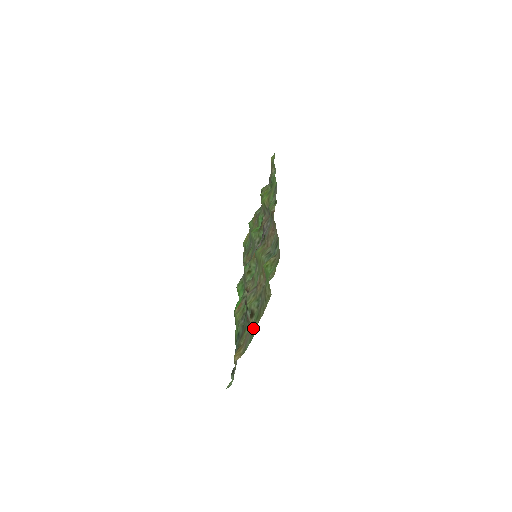
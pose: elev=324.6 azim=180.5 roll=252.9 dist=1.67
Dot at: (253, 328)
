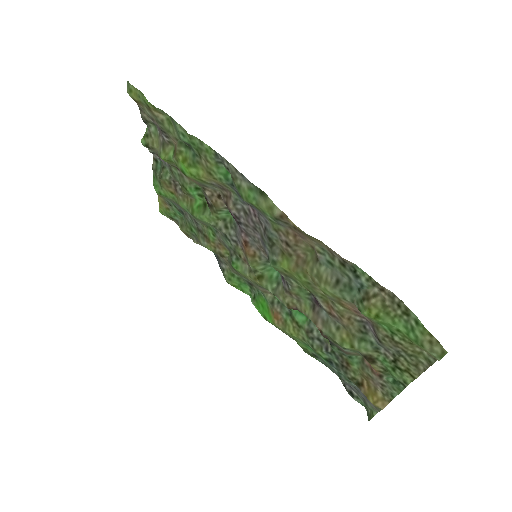
Dot at: occluded
